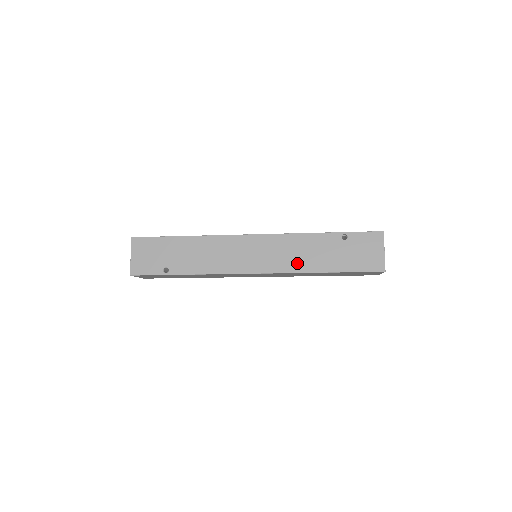
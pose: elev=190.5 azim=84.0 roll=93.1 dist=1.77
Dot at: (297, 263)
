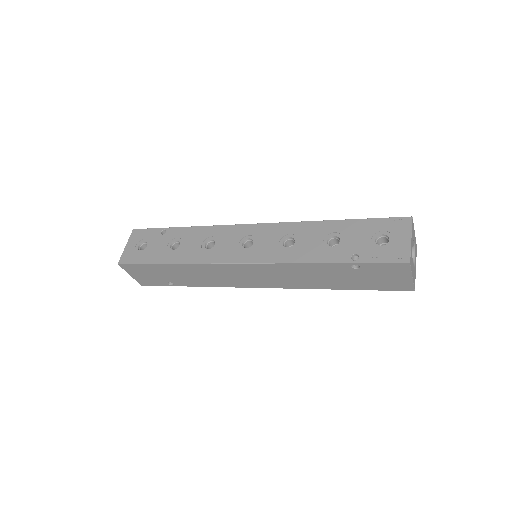
Dot at: (303, 283)
